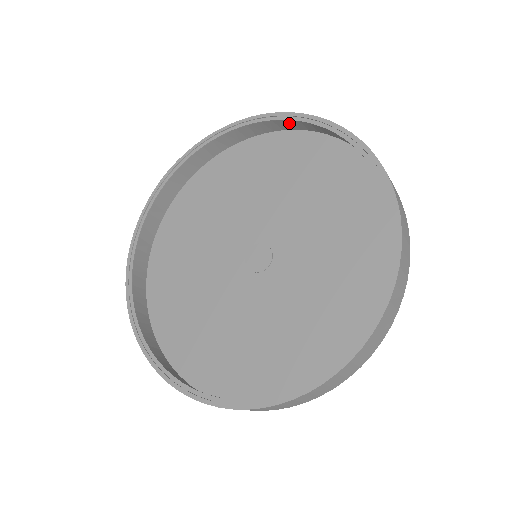
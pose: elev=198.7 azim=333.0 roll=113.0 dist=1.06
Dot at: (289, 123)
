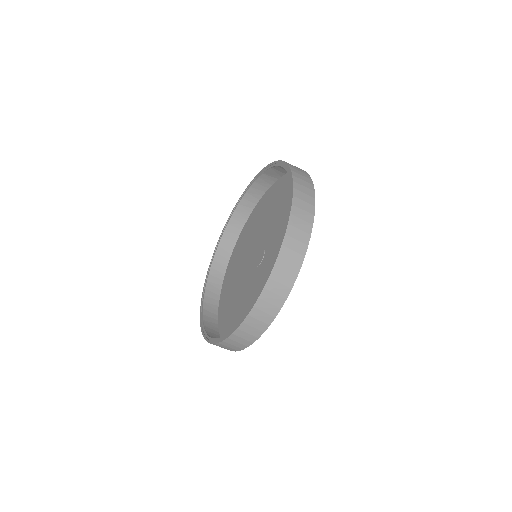
Dot at: (263, 184)
